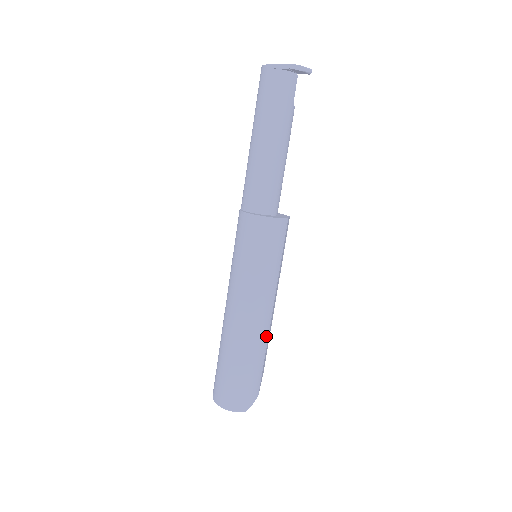
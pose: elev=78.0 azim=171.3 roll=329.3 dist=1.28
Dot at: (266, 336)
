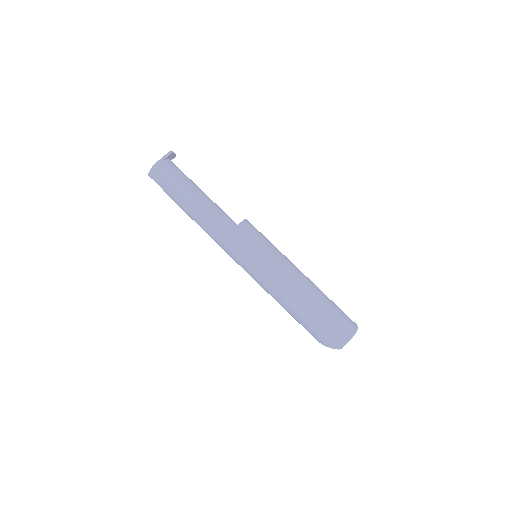
Dot at: occluded
